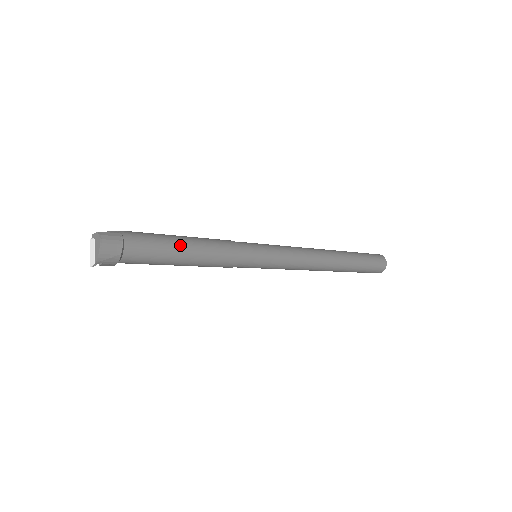
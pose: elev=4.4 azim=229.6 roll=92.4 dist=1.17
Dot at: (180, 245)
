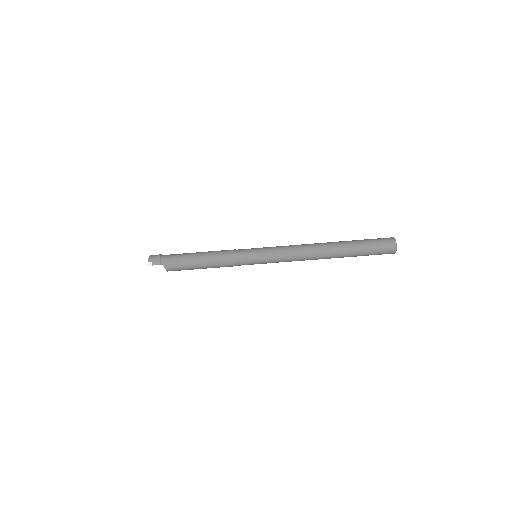
Dot at: occluded
